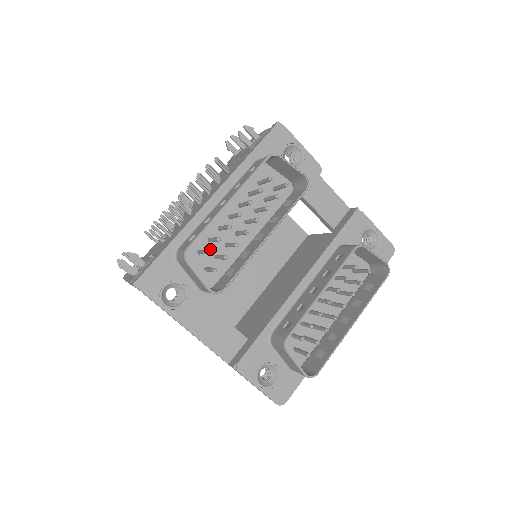
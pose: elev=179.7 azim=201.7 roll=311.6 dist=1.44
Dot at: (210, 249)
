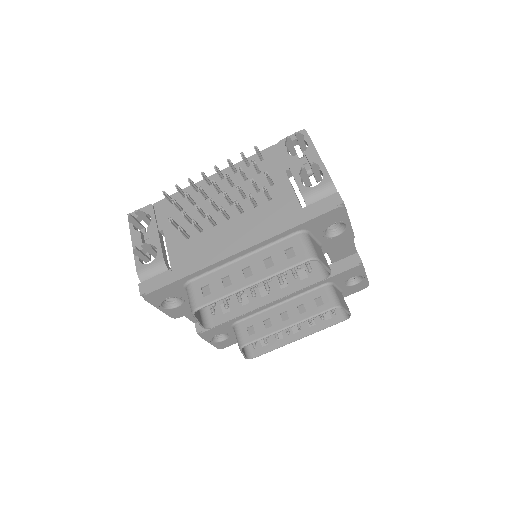
Dot at: occluded
